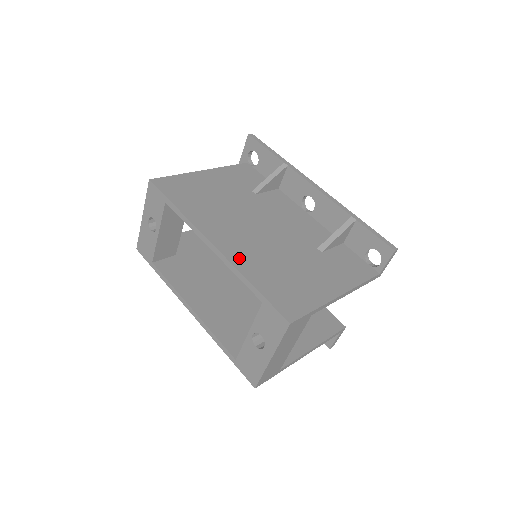
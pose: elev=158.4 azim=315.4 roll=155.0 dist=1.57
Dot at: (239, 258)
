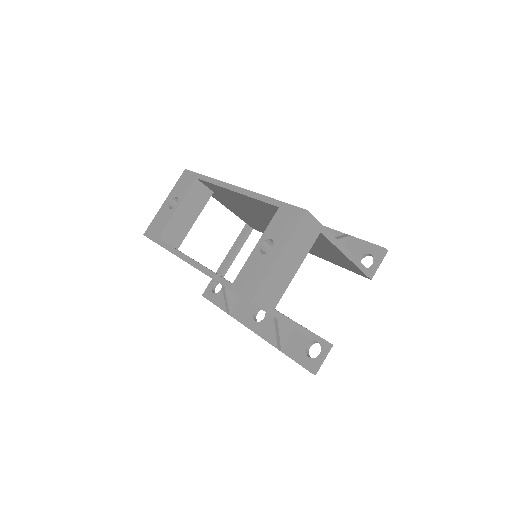
Dot at: occluded
